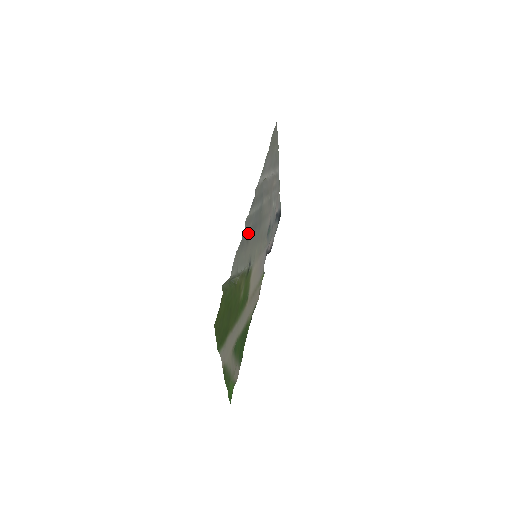
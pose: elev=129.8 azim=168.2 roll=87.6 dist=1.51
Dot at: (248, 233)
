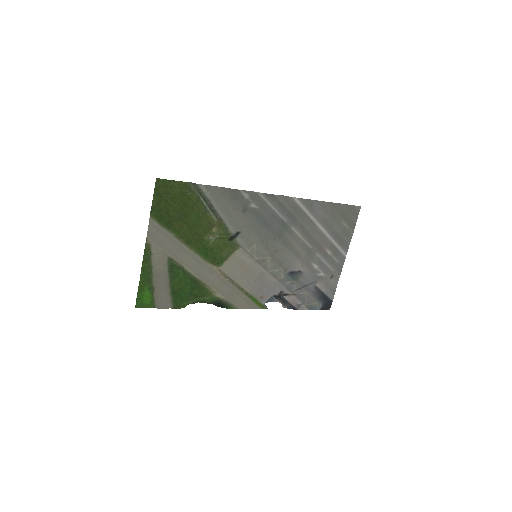
Dot at: (251, 208)
